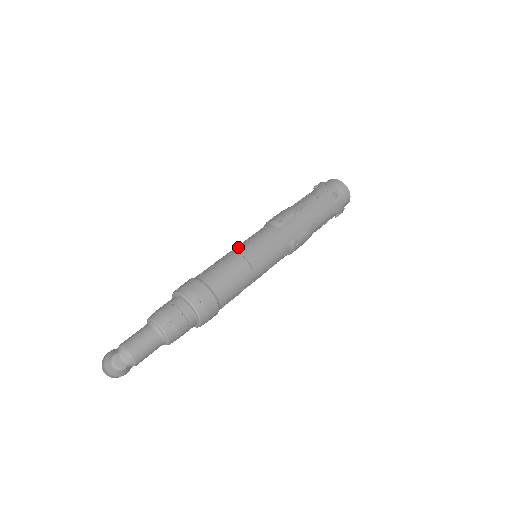
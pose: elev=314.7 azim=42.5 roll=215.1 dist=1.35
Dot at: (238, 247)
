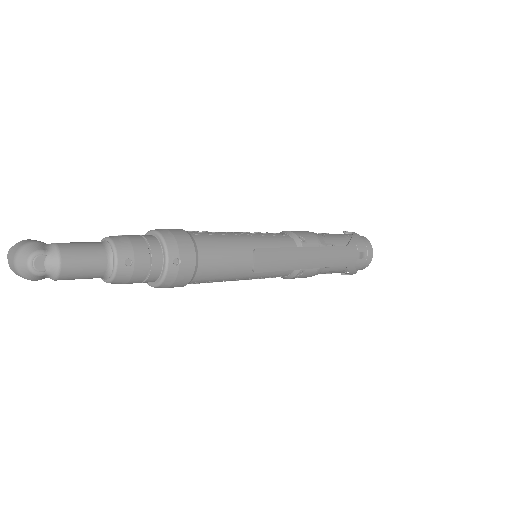
Dot at: (249, 234)
